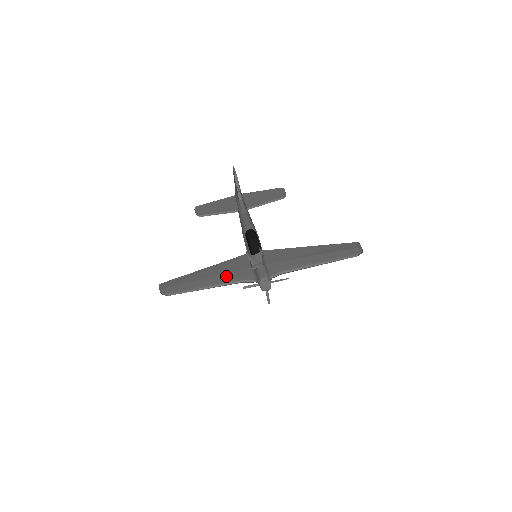
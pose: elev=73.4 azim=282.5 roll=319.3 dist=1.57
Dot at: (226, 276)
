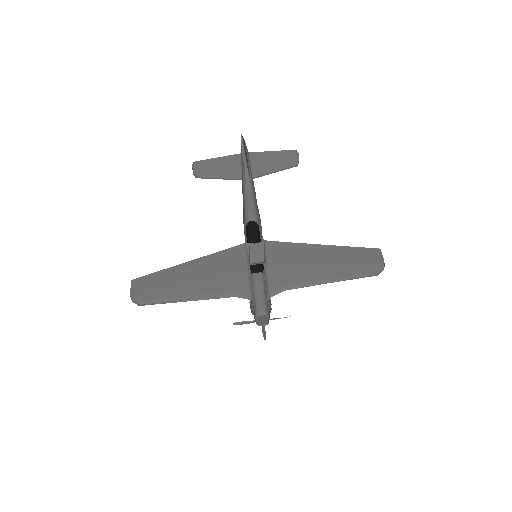
Dot at: (216, 283)
